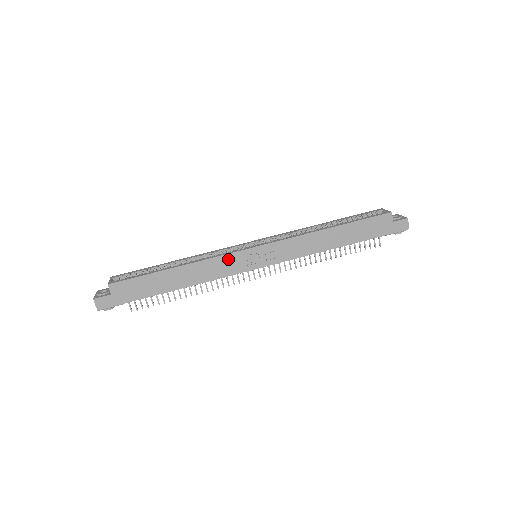
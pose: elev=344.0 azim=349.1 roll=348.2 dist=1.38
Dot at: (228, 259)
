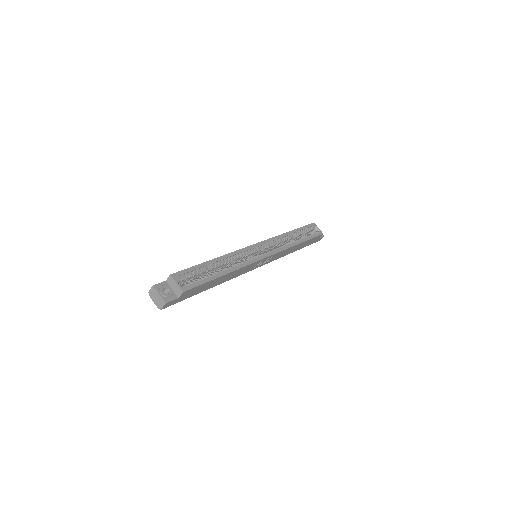
Dot at: (251, 265)
